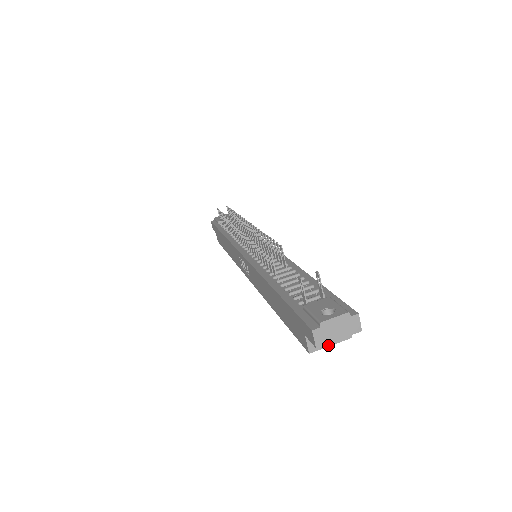
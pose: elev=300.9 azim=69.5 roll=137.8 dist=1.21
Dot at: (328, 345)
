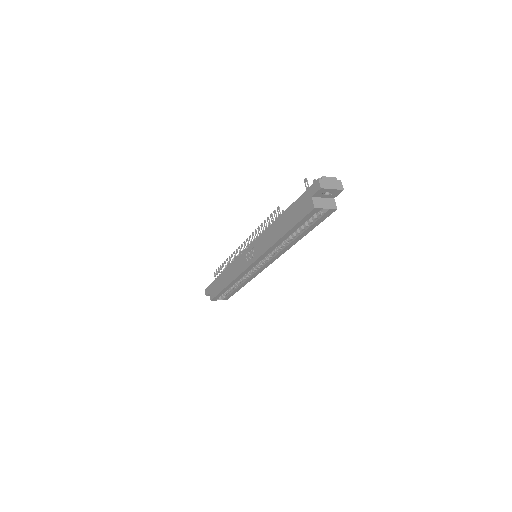
Dot at: (325, 208)
